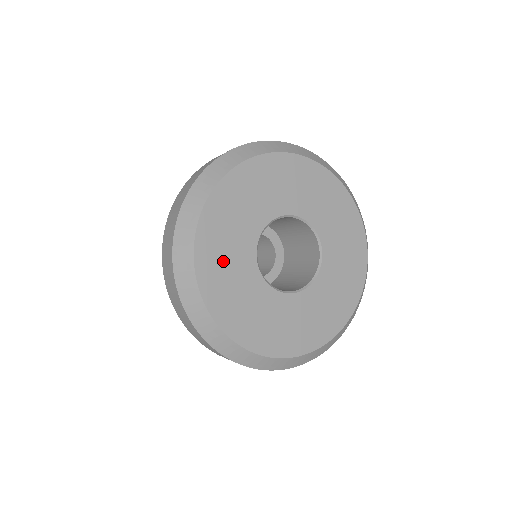
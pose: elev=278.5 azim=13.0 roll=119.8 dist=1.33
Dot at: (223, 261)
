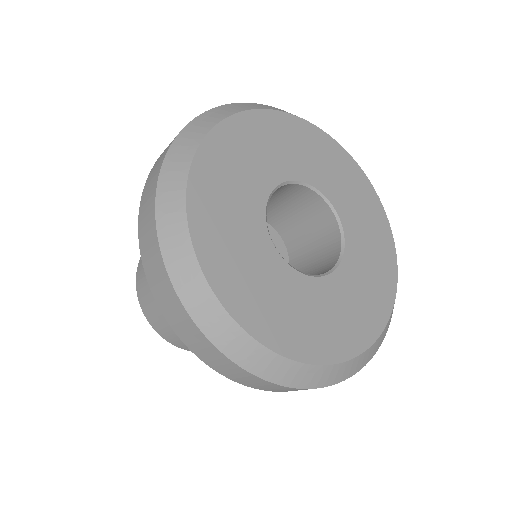
Dot at: (282, 312)
